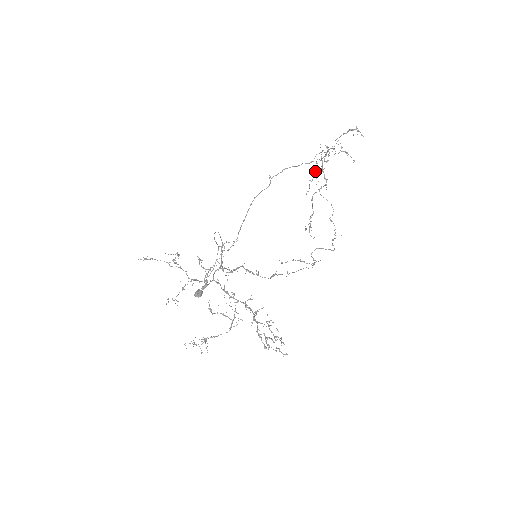
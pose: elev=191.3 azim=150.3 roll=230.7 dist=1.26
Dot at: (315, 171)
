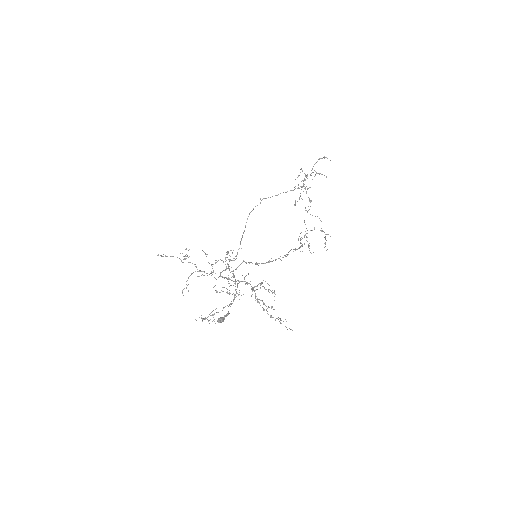
Dot at: (300, 195)
